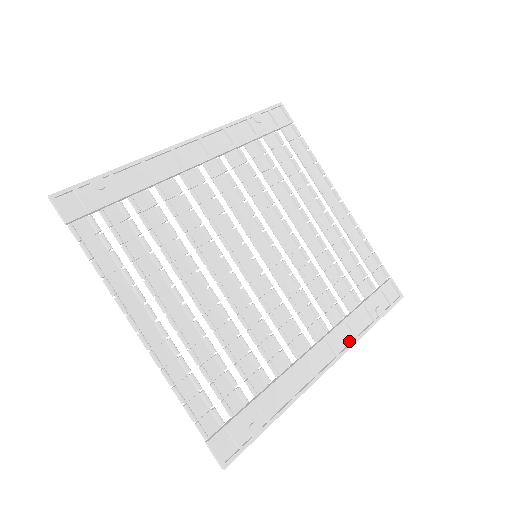
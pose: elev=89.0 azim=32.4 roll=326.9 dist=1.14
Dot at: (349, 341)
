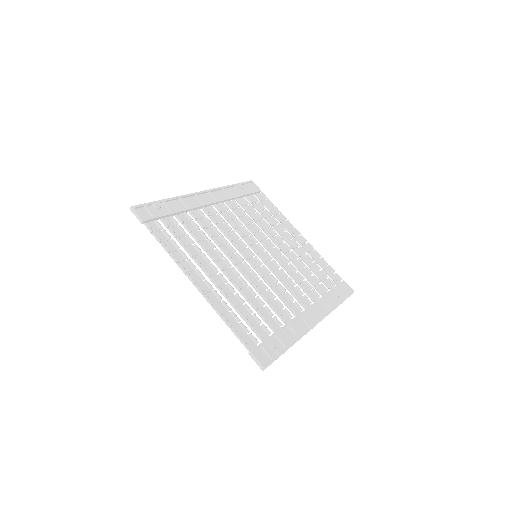
Dot at: (326, 312)
